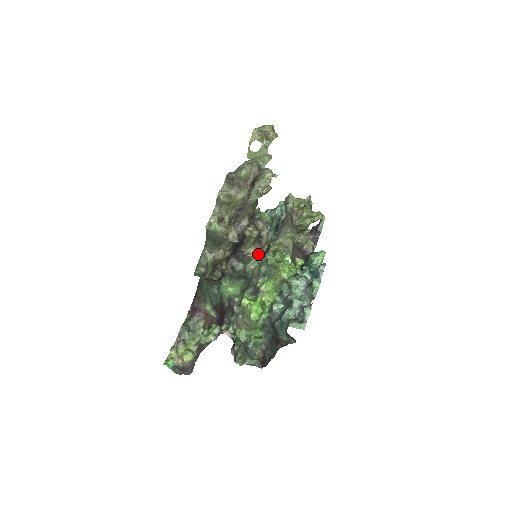
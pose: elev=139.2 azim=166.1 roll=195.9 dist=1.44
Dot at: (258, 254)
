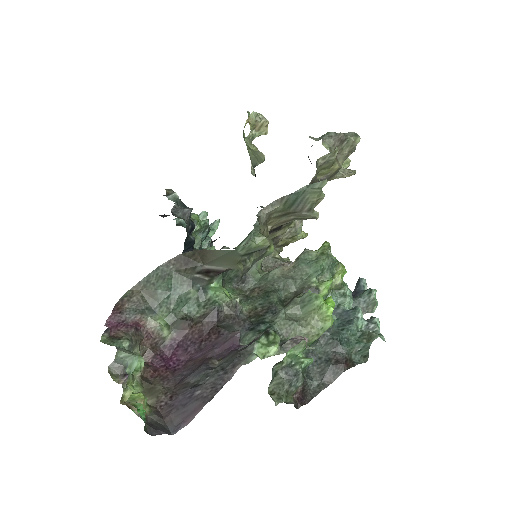
Dot at: occluded
